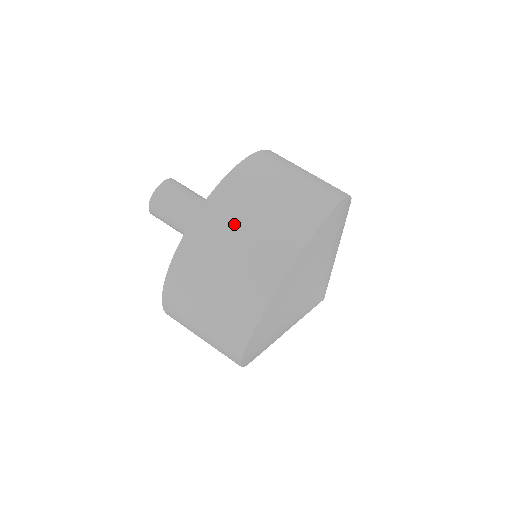
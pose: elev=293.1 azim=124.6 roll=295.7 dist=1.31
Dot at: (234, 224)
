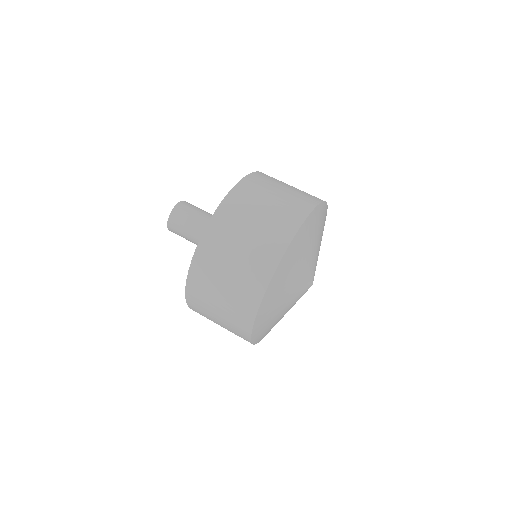
Dot at: (252, 205)
